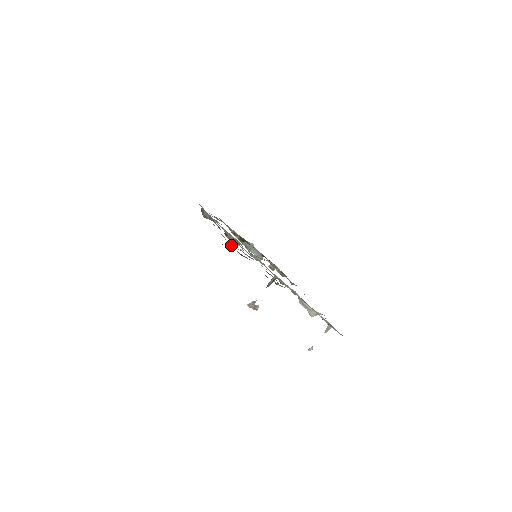
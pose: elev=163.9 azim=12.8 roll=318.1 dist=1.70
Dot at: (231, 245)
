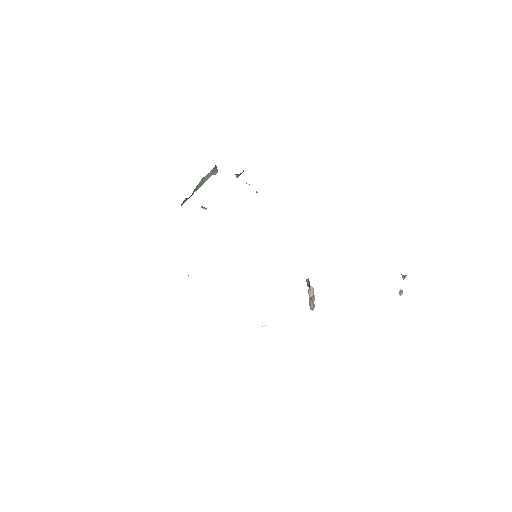
Dot at: occluded
